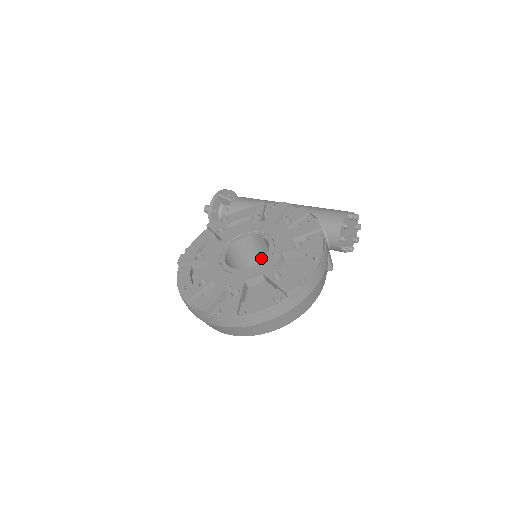
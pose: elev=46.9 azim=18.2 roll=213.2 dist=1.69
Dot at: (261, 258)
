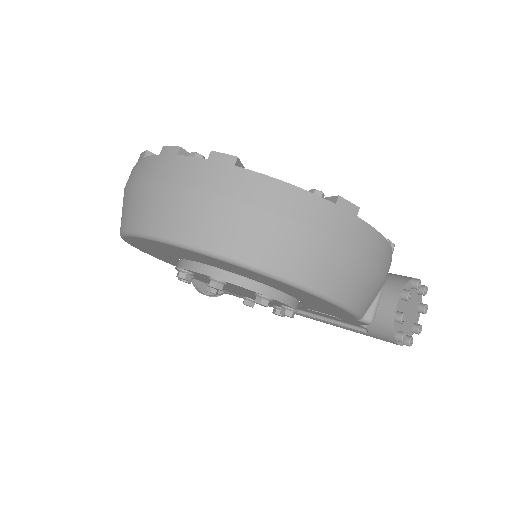
Dot at: occluded
